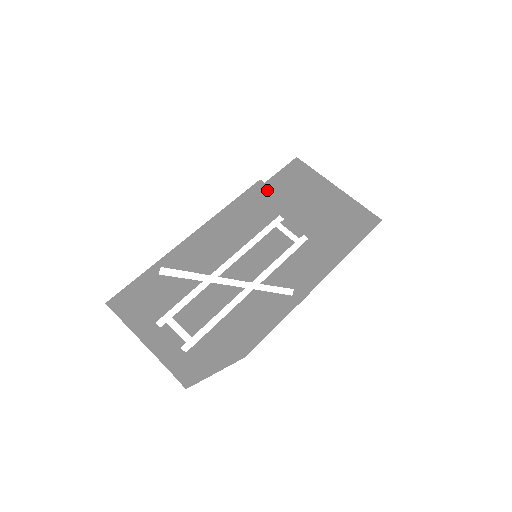
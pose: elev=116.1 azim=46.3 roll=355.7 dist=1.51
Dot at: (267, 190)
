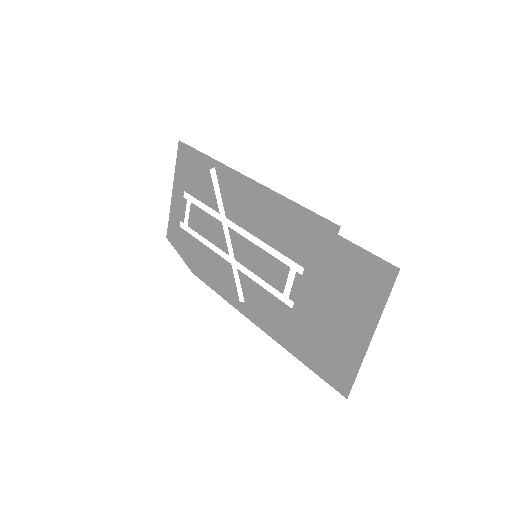
Dot at: (329, 242)
